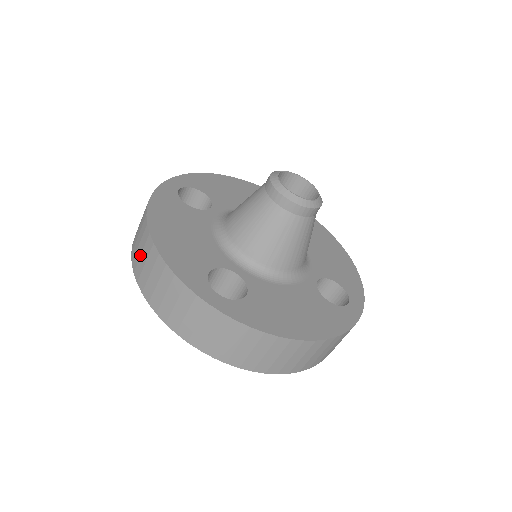
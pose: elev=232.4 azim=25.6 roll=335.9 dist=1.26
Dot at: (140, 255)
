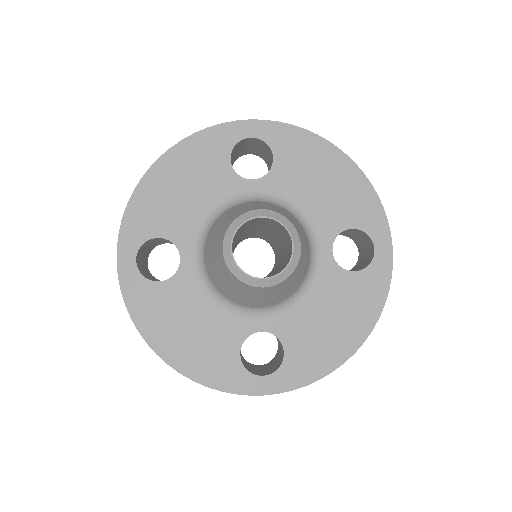
Dot at: occluded
